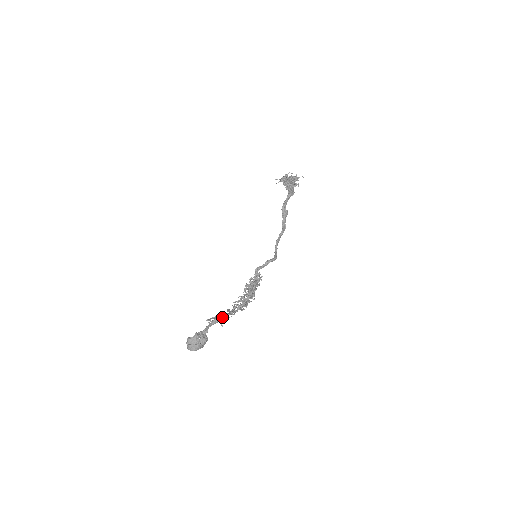
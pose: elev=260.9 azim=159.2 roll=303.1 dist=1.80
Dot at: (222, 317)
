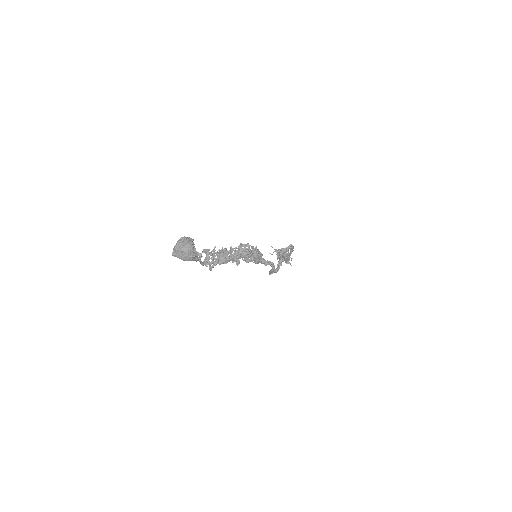
Dot at: (214, 263)
